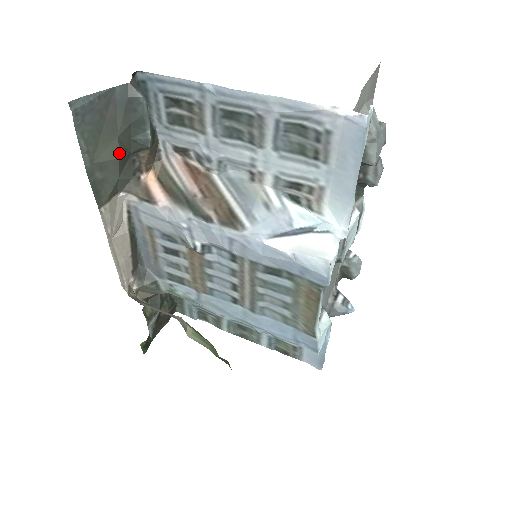
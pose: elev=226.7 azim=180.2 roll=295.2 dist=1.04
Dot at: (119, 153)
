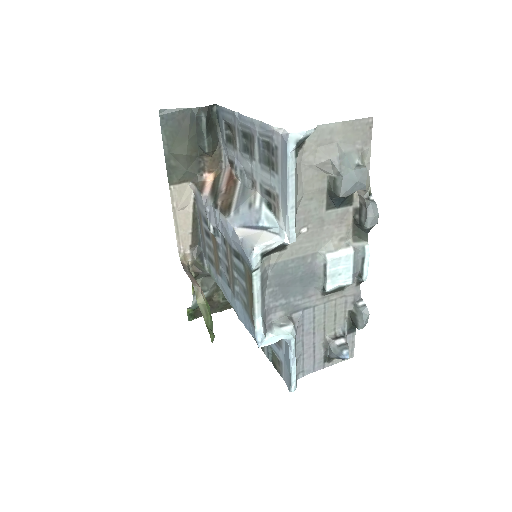
Dot at: (187, 151)
